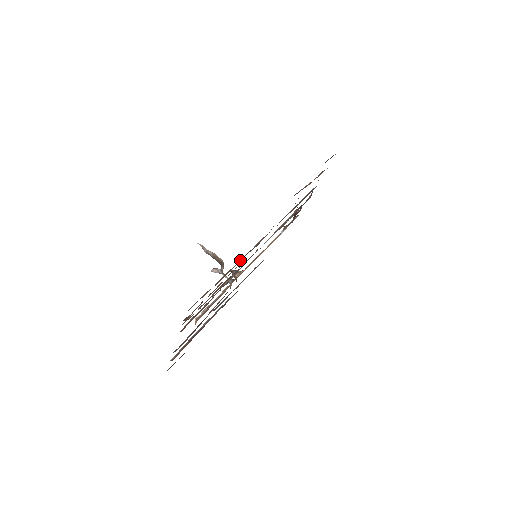
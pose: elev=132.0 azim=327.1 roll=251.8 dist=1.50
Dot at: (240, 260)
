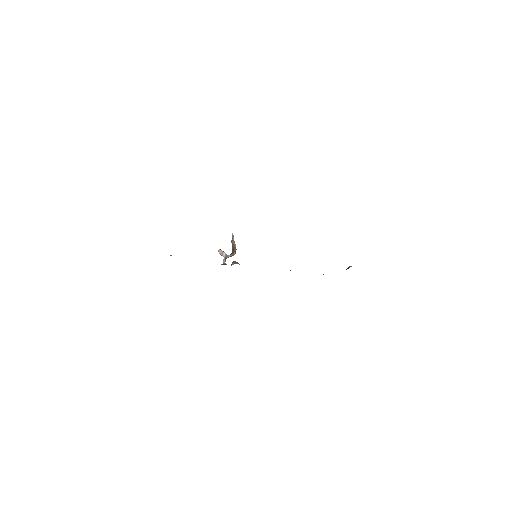
Dot at: occluded
